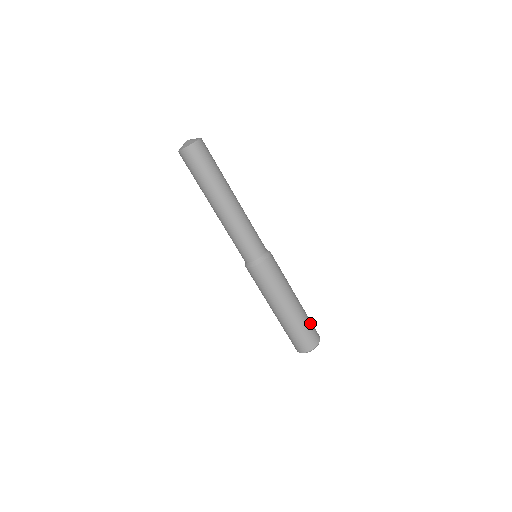
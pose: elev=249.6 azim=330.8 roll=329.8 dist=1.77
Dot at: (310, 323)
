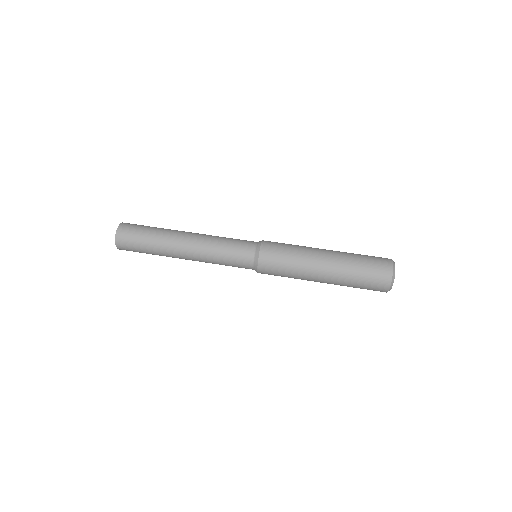
Dot at: (364, 257)
